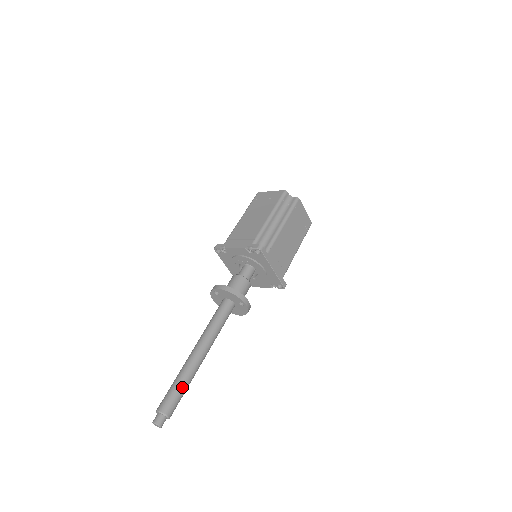
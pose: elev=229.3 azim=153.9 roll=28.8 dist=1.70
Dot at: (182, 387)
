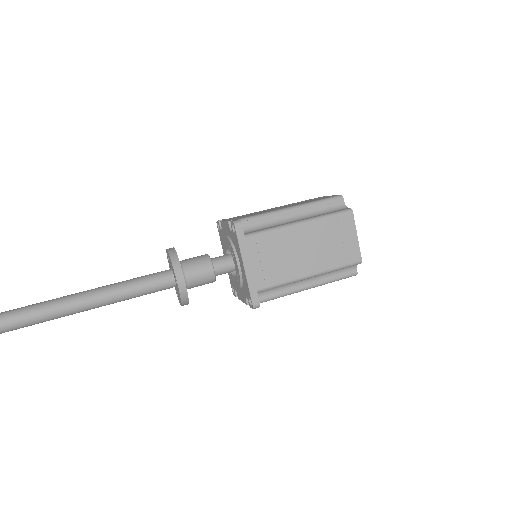
Dot at: (31, 312)
